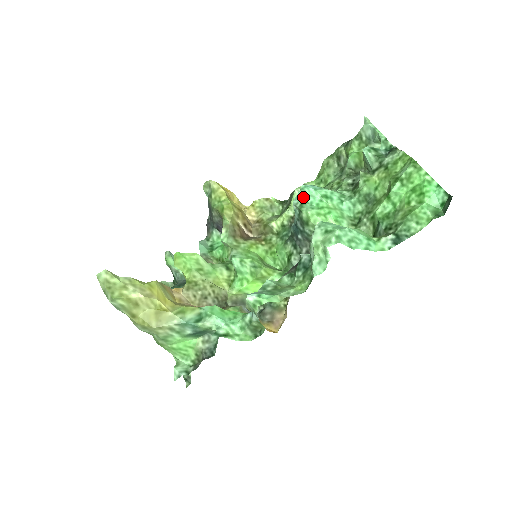
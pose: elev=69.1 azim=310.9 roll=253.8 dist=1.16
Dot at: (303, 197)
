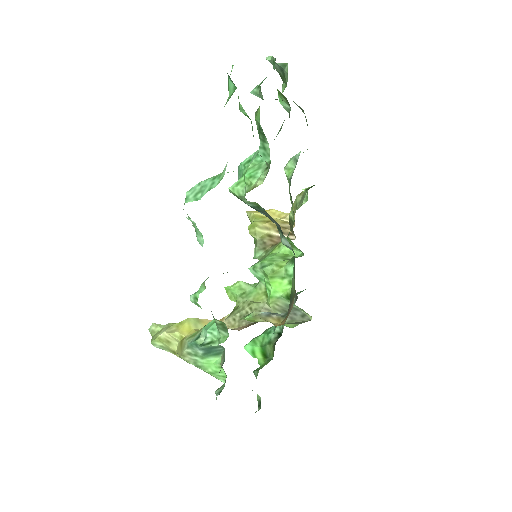
Dot at: (238, 177)
